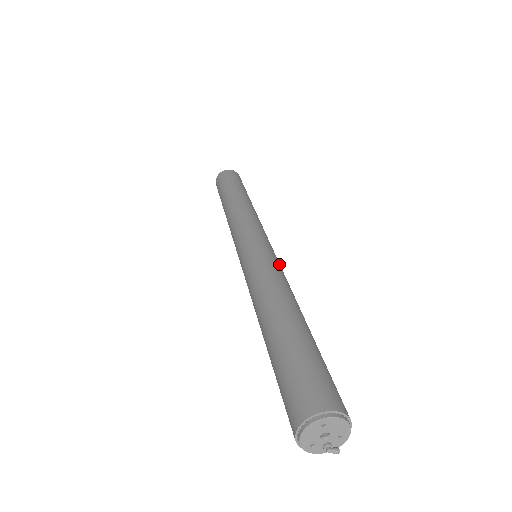
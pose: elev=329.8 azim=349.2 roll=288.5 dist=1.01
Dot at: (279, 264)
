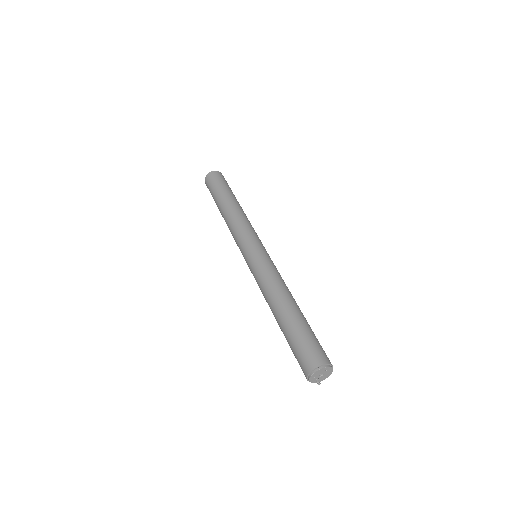
Dot at: occluded
